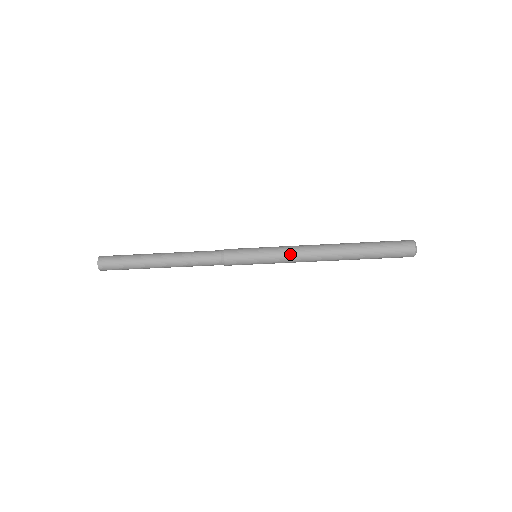
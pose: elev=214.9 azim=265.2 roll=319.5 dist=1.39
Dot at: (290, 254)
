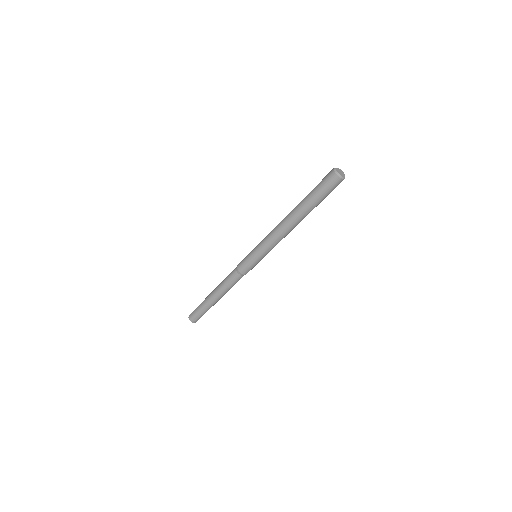
Dot at: (268, 241)
